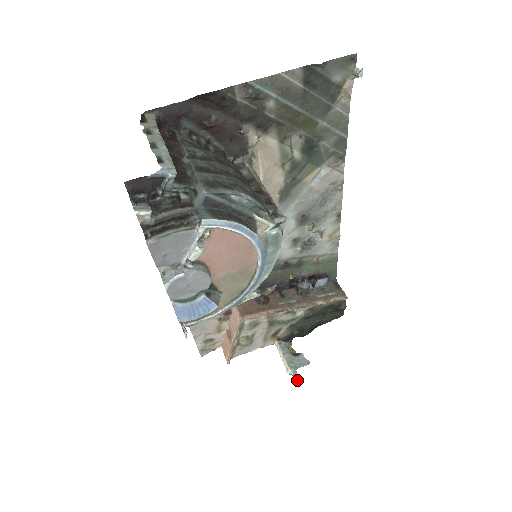
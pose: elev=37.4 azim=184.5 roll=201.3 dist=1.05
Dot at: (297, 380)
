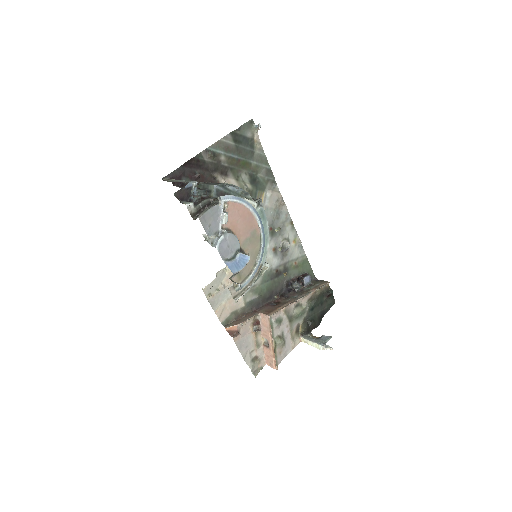
Dot at: (330, 349)
